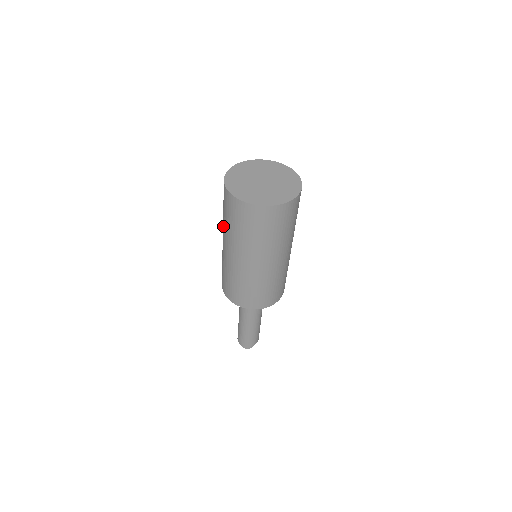
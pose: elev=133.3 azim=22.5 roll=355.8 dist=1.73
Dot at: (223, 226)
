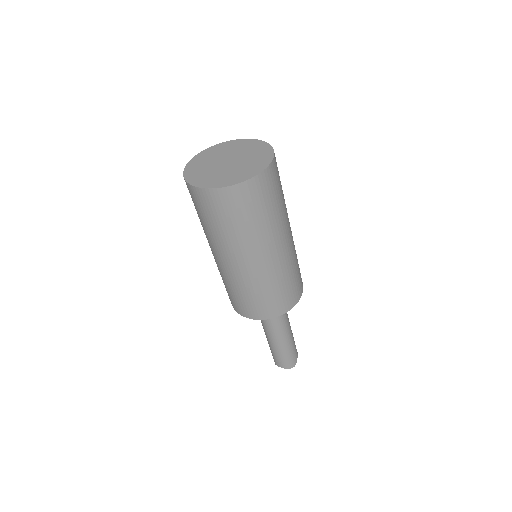
Dot at: (213, 240)
